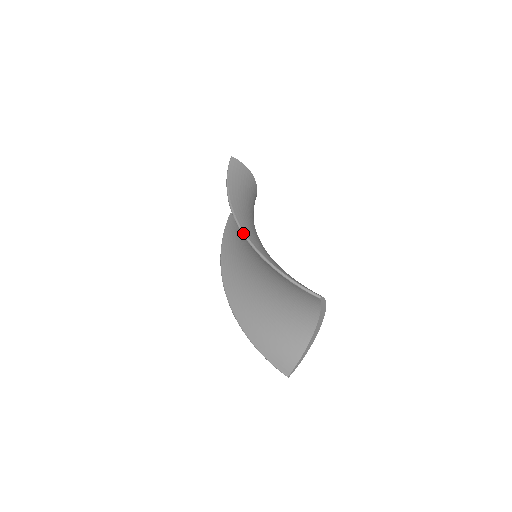
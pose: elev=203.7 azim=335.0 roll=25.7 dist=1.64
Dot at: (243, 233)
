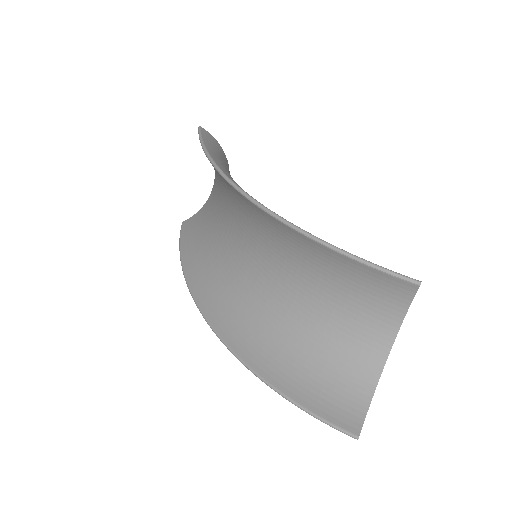
Dot at: (257, 202)
